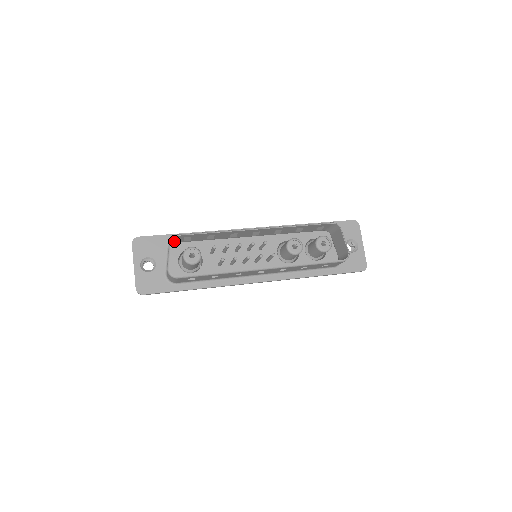
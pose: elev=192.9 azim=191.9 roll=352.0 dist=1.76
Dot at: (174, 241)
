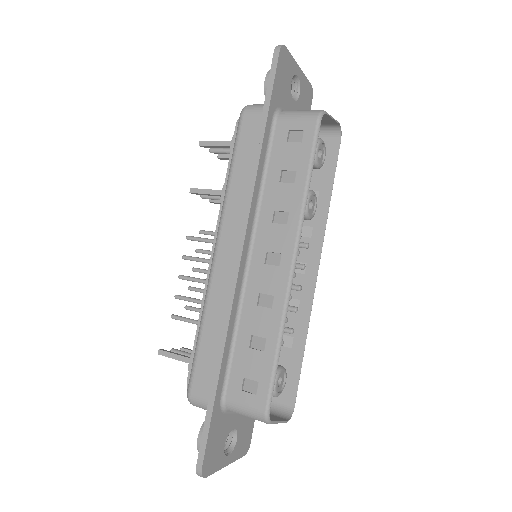
Dot at: (239, 407)
